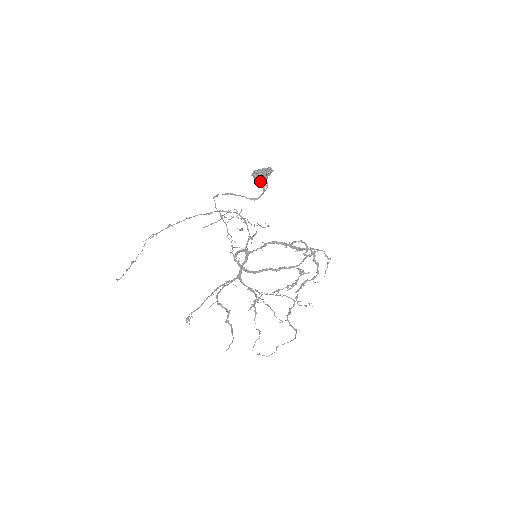
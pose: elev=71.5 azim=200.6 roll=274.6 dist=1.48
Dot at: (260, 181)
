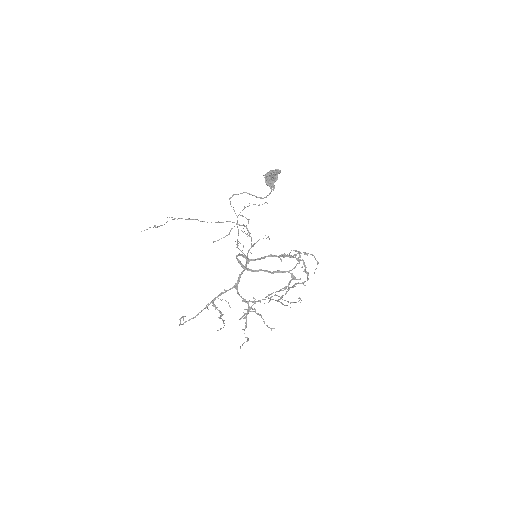
Dot at: (269, 185)
